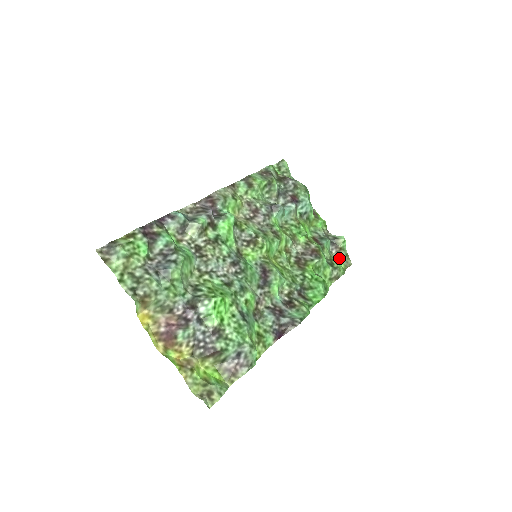
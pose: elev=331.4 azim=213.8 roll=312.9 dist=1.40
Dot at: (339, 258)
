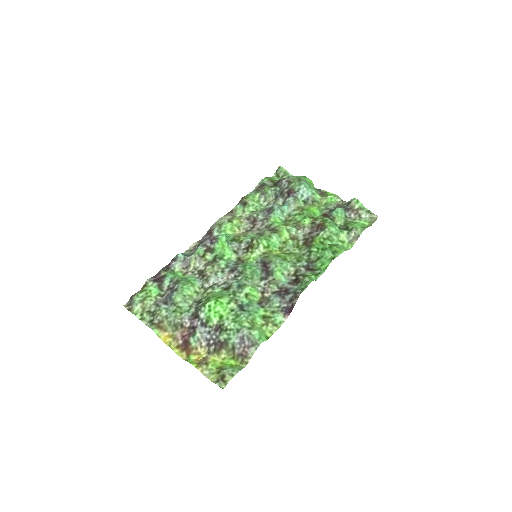
Dot at: (360, 219)
